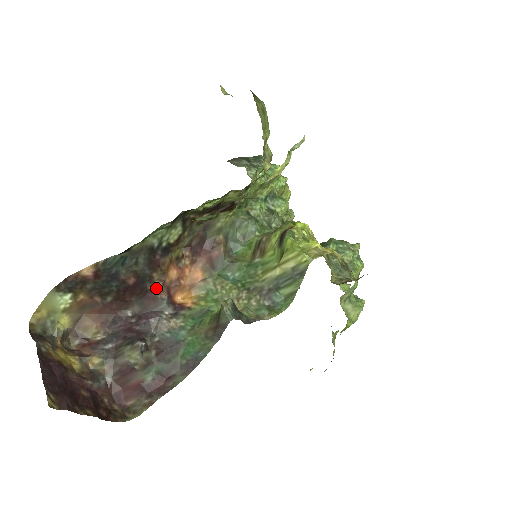
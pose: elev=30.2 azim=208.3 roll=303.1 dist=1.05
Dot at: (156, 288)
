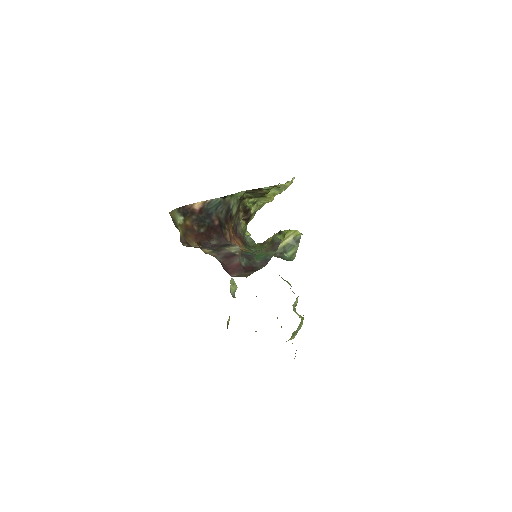
Dot at: (227, 234)
